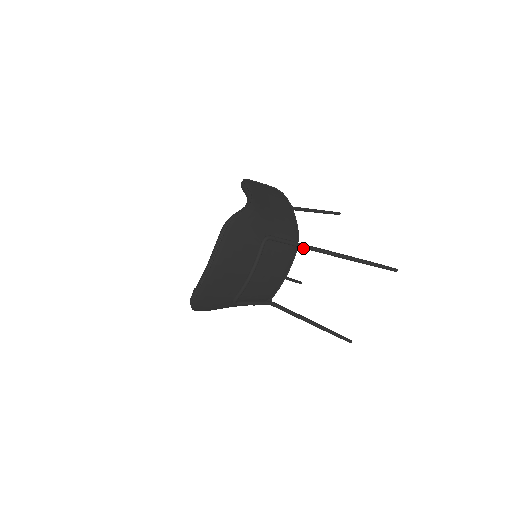
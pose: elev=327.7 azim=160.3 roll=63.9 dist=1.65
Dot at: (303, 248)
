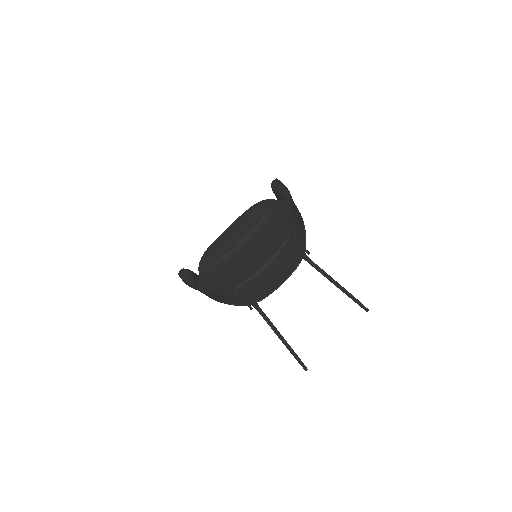
Dot at: (307, 261)
